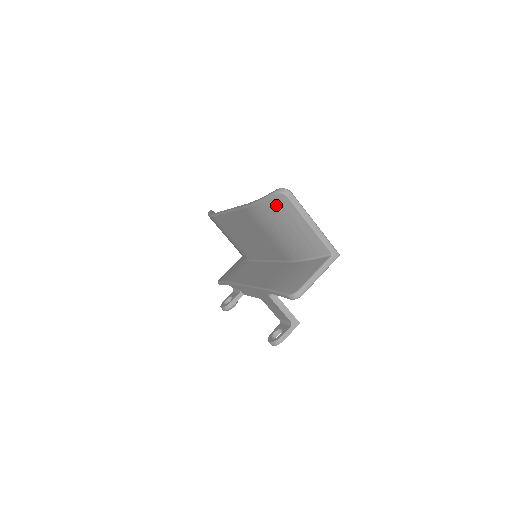
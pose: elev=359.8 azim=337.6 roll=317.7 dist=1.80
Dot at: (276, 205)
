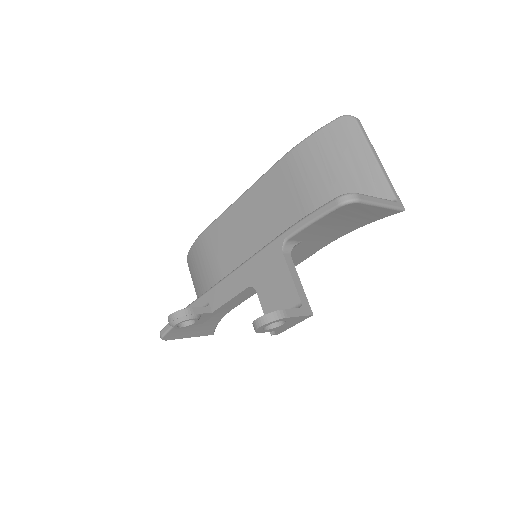
Dot at: (335, 133)
